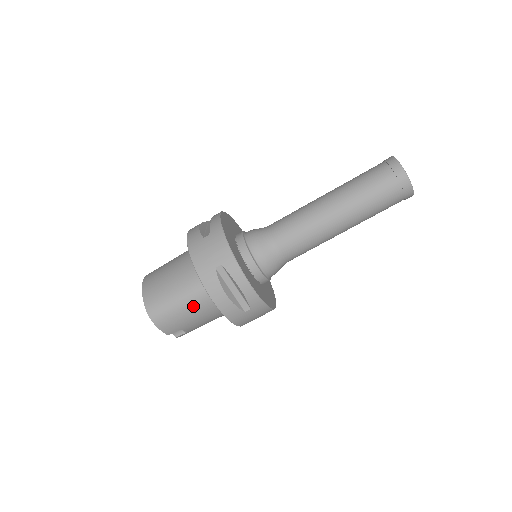
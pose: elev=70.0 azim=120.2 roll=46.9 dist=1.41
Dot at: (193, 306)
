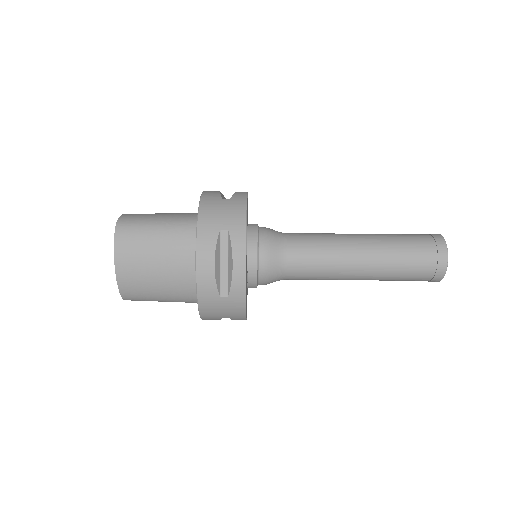
Dot at: occluded
